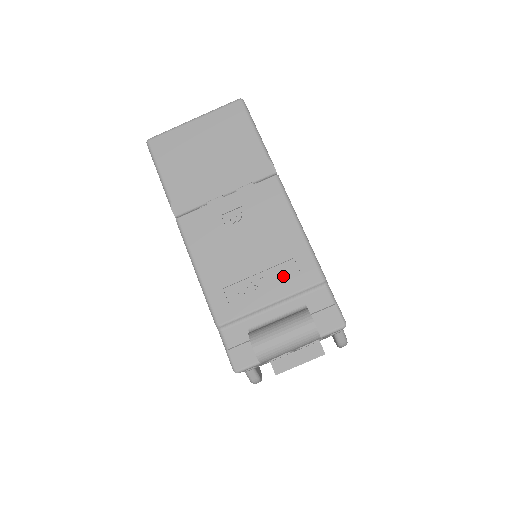
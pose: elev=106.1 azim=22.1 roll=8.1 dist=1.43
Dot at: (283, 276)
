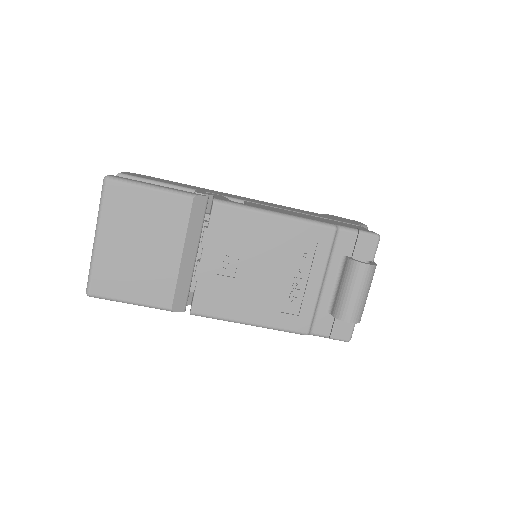
Dot at: (307, 258)
